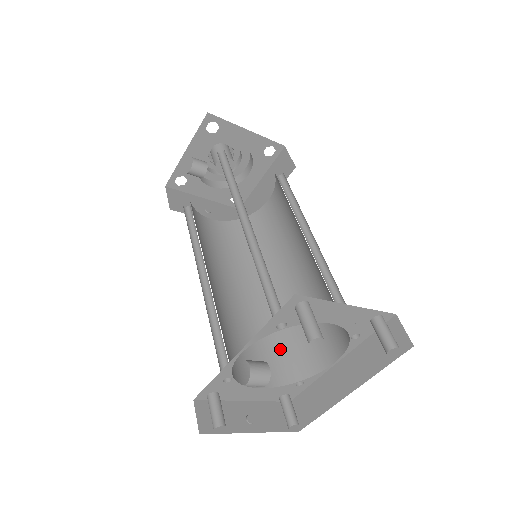
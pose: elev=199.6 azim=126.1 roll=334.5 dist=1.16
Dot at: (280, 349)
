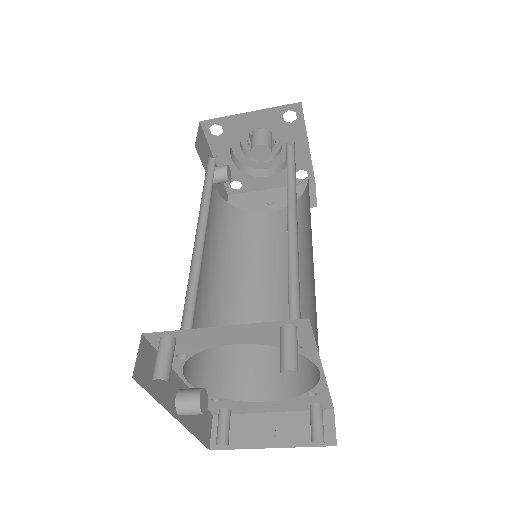
Dot at: occluded
